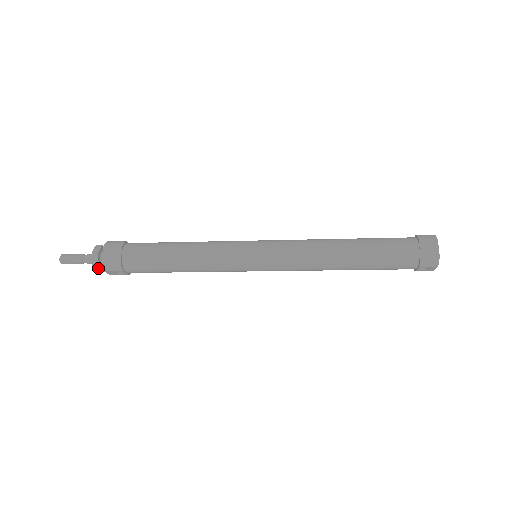
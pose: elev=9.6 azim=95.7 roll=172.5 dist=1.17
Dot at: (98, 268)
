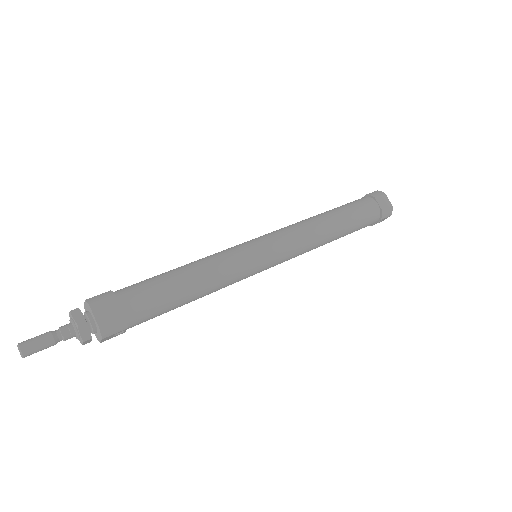
Dot at: (90, 339)
